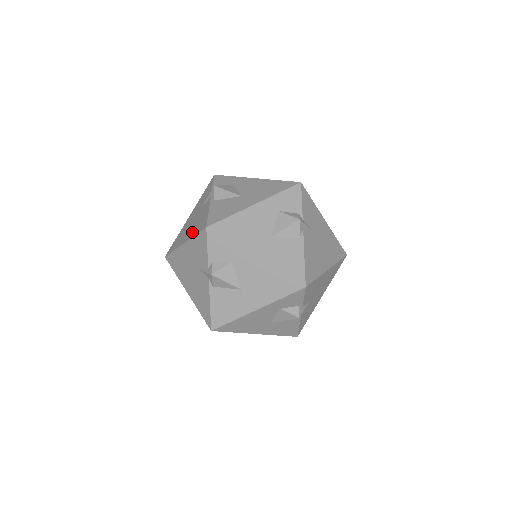
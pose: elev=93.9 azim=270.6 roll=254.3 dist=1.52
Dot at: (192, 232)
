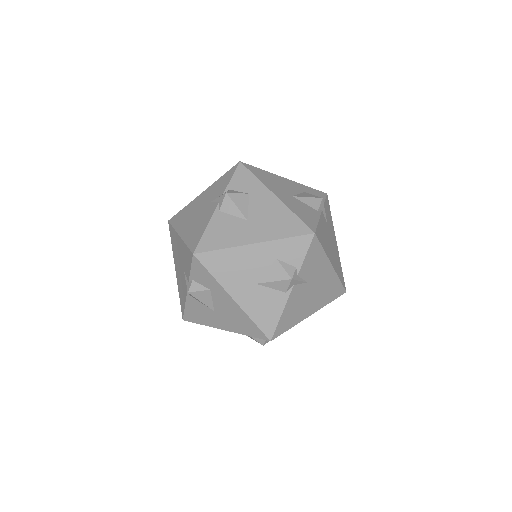
Dot at: (188, 233)
